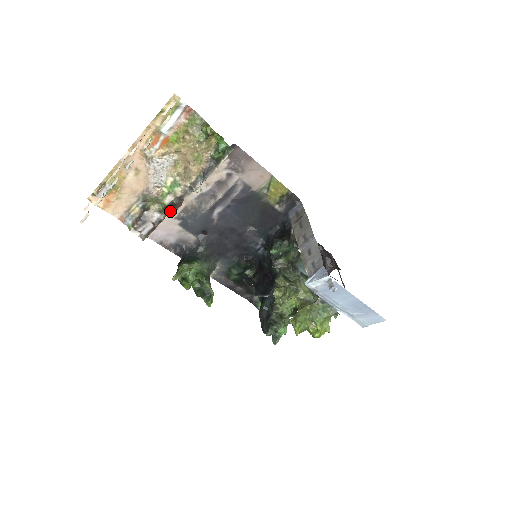
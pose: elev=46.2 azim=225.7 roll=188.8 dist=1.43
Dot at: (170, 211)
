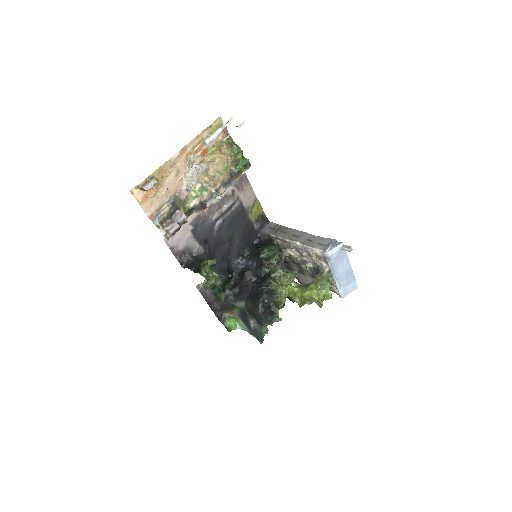
Dot at: (188, 216)
